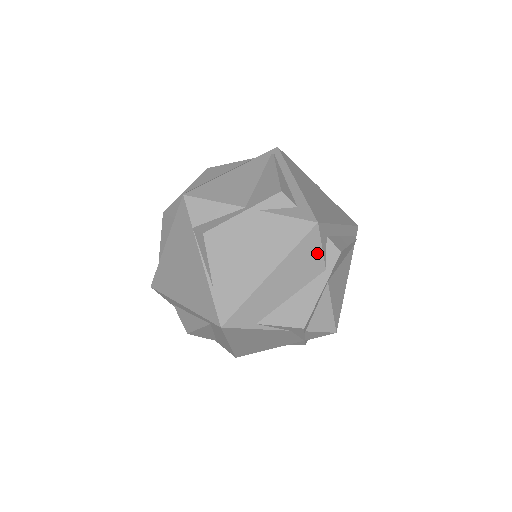
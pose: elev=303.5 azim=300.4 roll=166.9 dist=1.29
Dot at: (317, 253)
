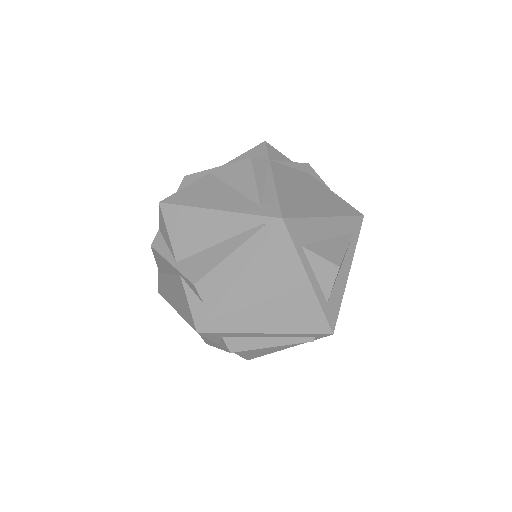
Dot at: occluded
